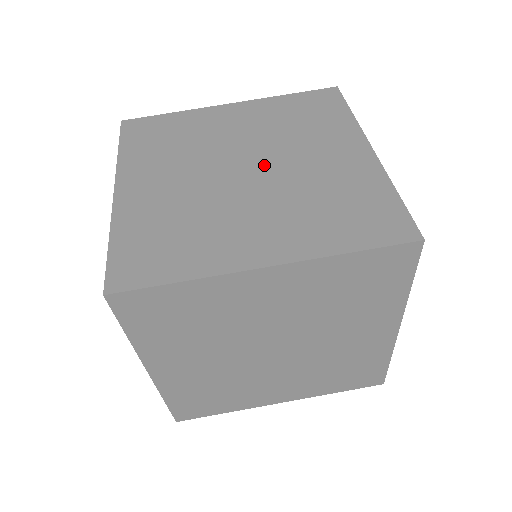
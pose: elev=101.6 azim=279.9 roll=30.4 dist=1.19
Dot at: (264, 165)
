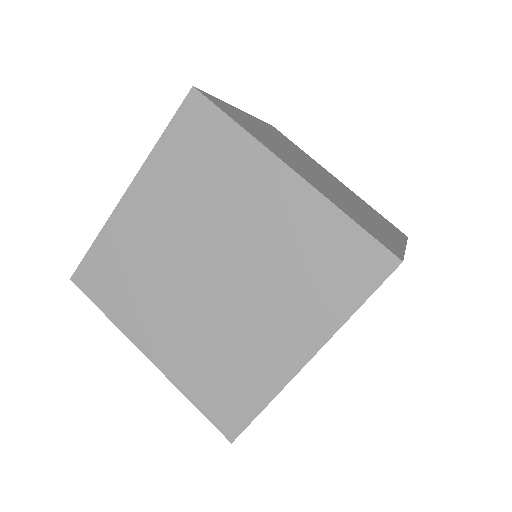
Dot at: (333, 186)
